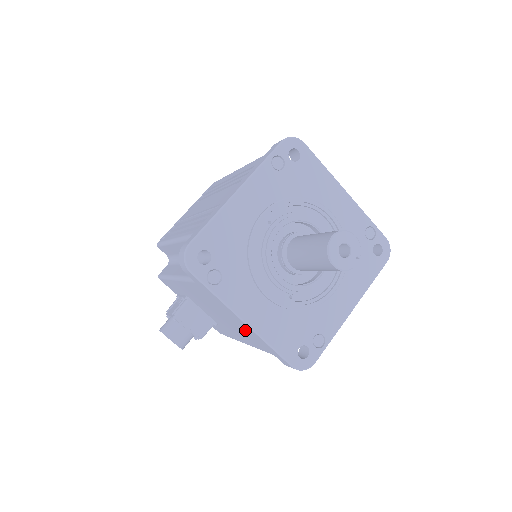
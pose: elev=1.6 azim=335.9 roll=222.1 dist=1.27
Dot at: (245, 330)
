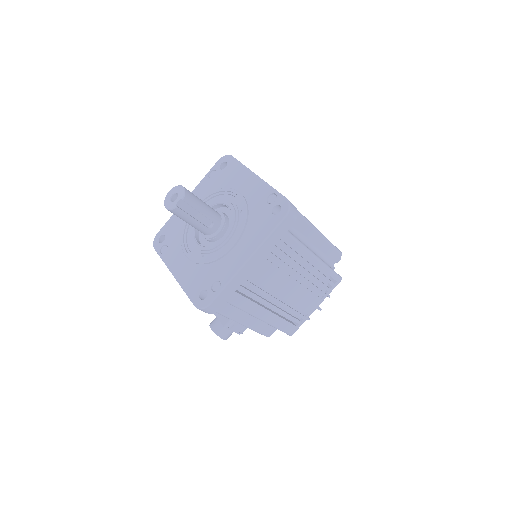
Dot at: occluded
